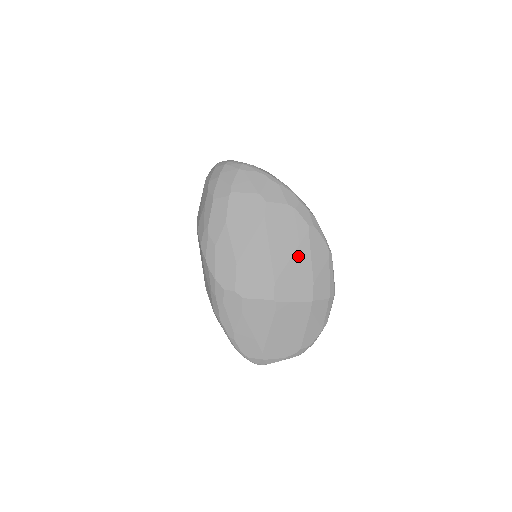
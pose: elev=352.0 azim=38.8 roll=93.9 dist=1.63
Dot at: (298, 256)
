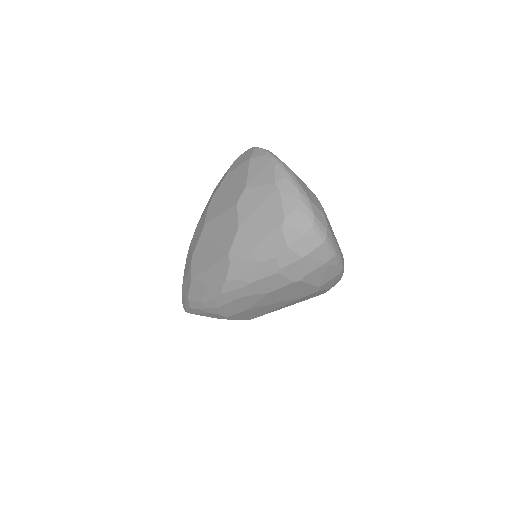
Dot at: occluded
